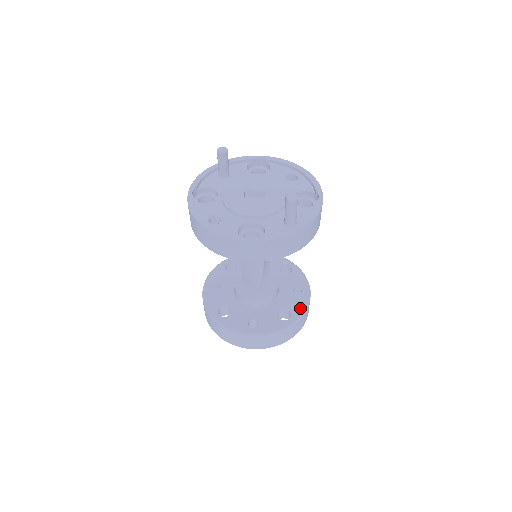
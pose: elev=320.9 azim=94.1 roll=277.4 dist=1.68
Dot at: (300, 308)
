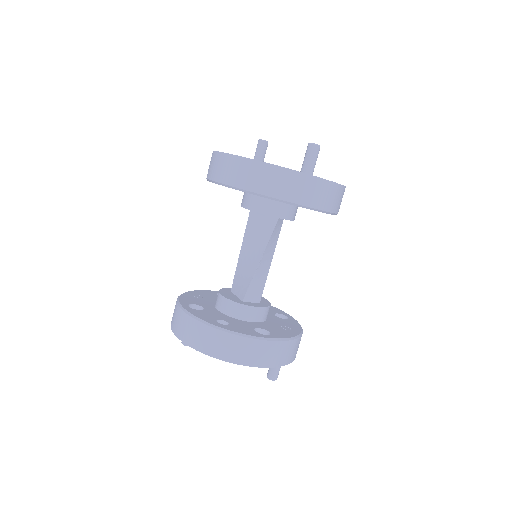
Dot at: (283, 335)
